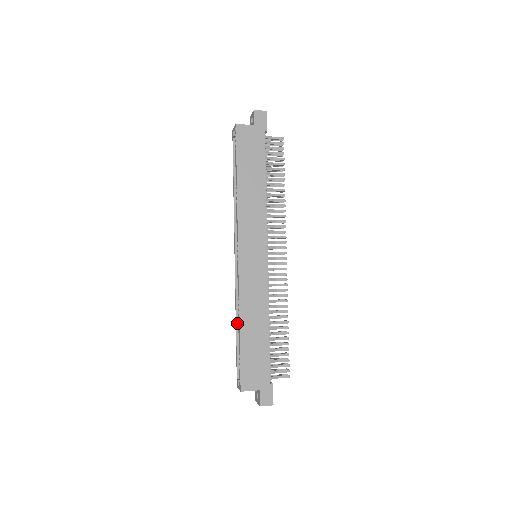
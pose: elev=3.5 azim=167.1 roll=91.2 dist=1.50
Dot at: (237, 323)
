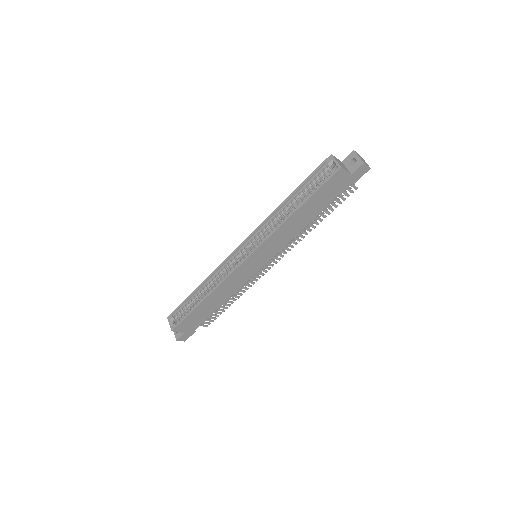
Dot at: (202, 285)
